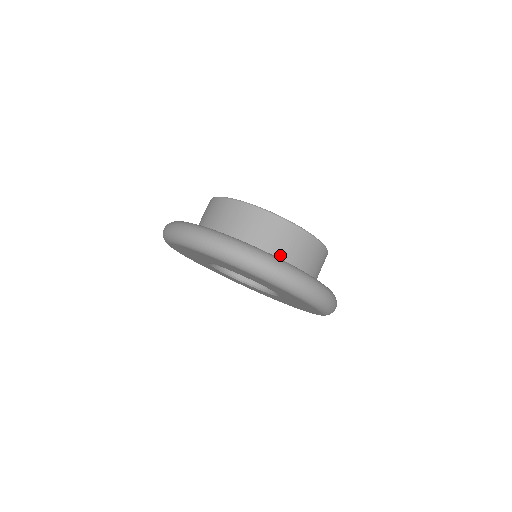
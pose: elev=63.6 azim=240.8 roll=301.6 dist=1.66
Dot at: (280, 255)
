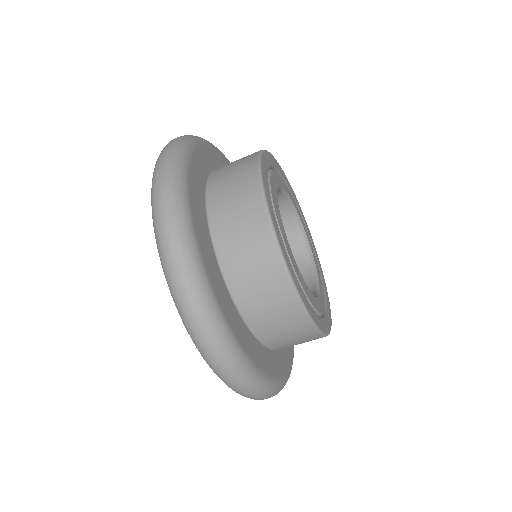
Dot at: occluded
